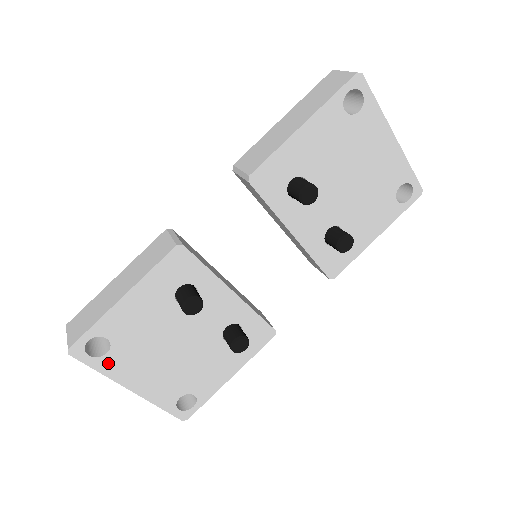
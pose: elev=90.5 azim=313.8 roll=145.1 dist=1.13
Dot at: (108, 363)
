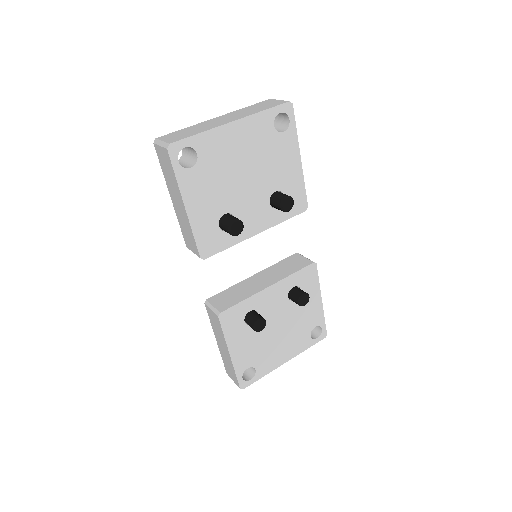
Dot at: (262, 371)
